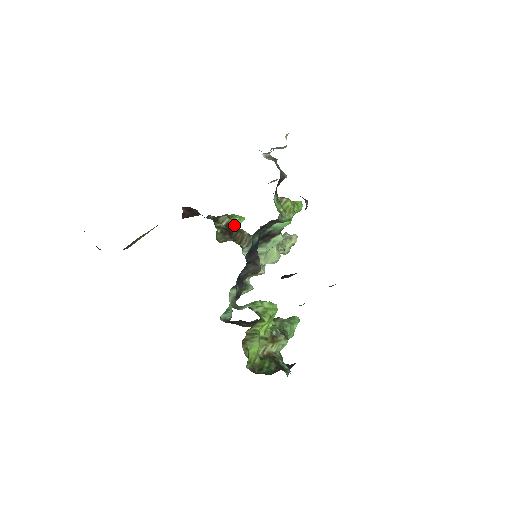
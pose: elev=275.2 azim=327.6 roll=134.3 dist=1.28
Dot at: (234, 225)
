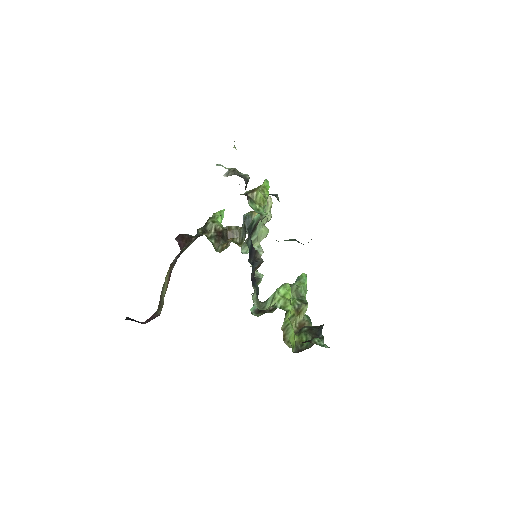
Dot at: (220, 225)
